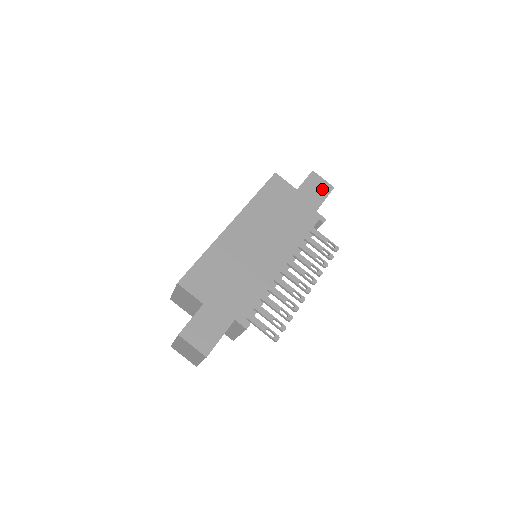
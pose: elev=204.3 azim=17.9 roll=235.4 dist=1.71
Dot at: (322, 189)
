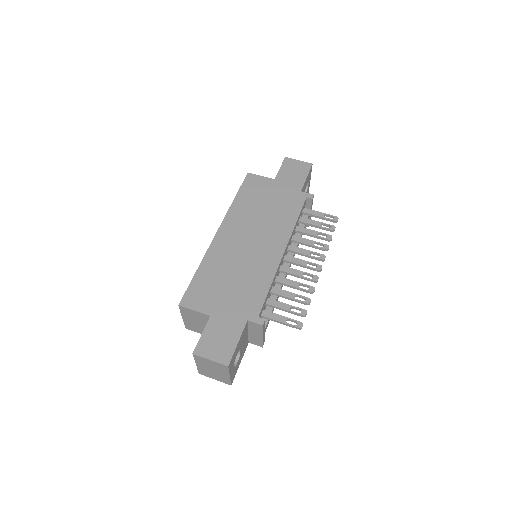
Dot at: (300, 170)
